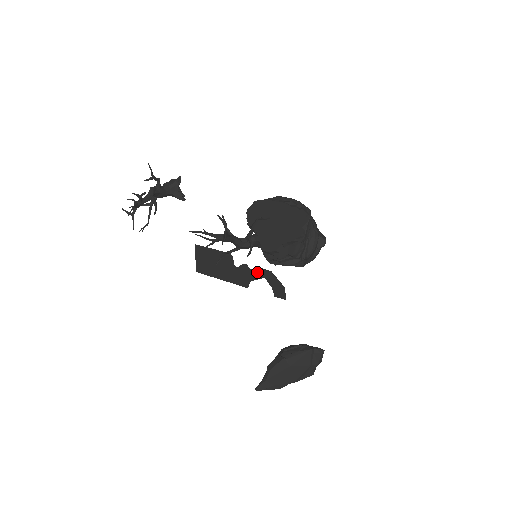
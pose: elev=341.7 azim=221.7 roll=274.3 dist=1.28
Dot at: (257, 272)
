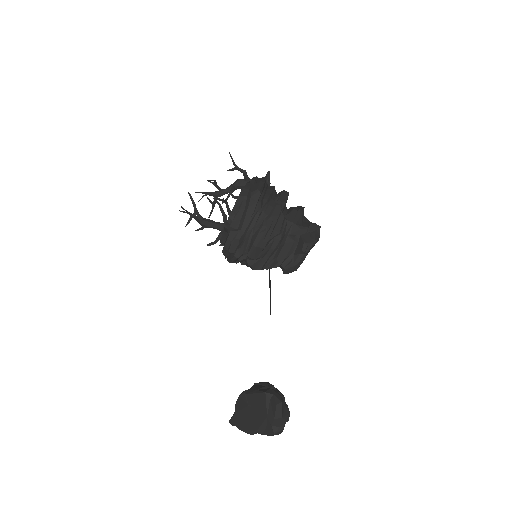
Dot at: occluded
